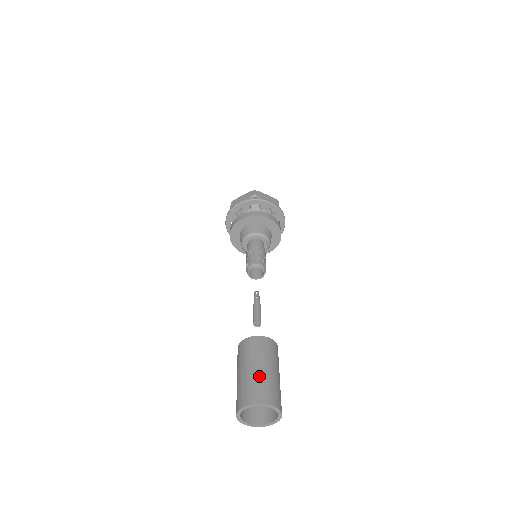
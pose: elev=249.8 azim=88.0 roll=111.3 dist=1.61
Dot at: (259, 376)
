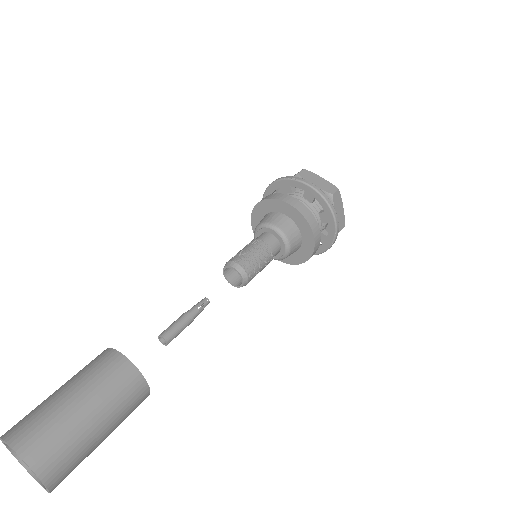
Dot at: (77, 428)
